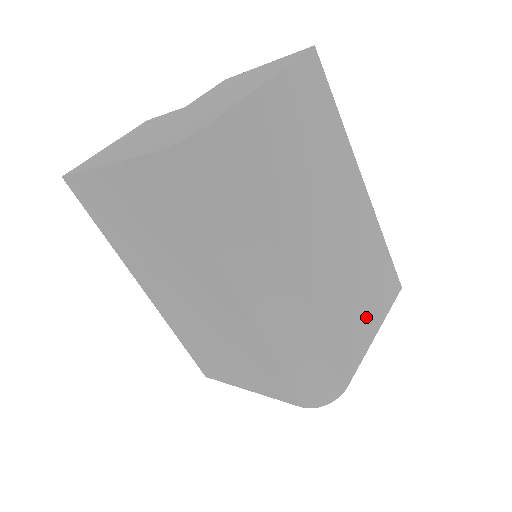
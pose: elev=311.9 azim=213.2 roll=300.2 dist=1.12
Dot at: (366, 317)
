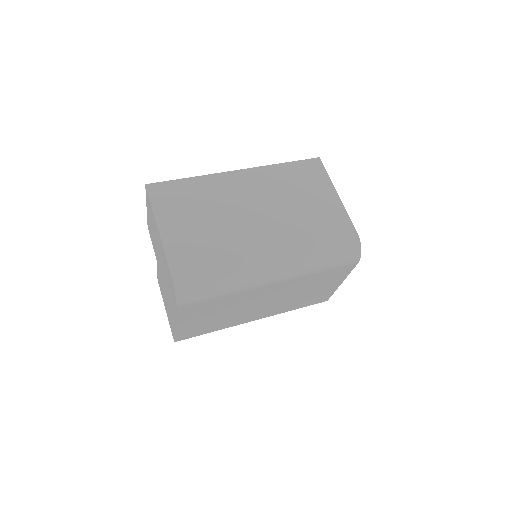
Dot at: (322, 199)
